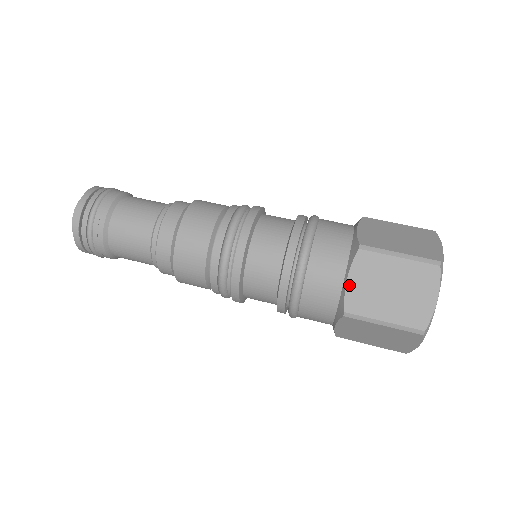
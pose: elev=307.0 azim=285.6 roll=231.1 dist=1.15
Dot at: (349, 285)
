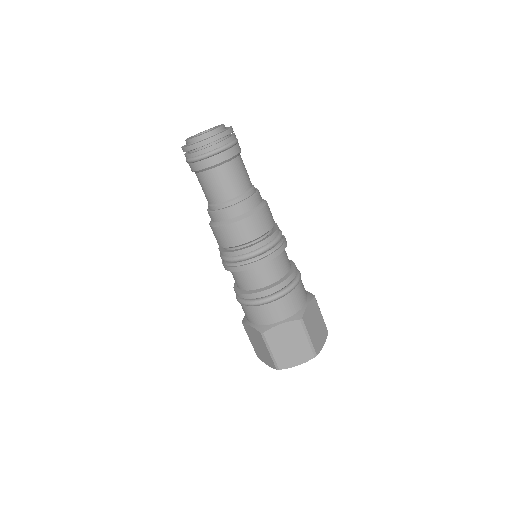
Dot at: (278, 327)
